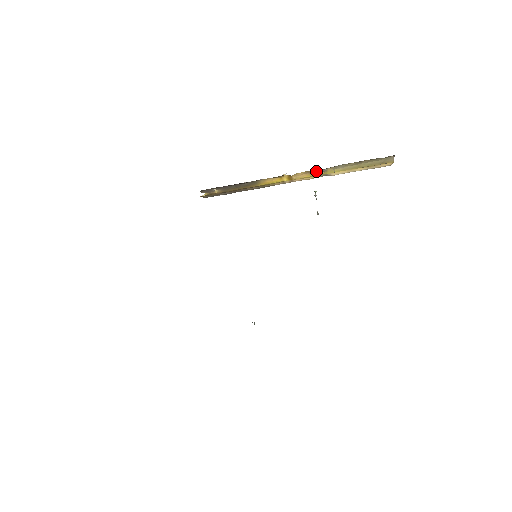
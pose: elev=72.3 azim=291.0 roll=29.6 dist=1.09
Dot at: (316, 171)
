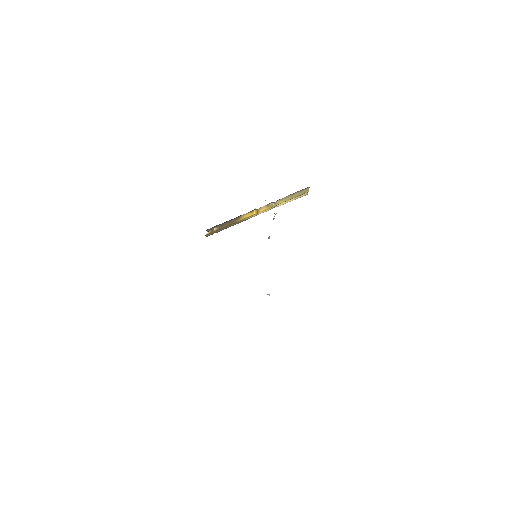
Dot at: (271, 204)
